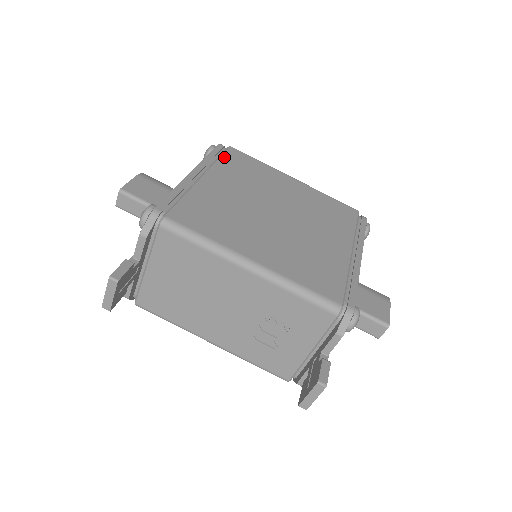
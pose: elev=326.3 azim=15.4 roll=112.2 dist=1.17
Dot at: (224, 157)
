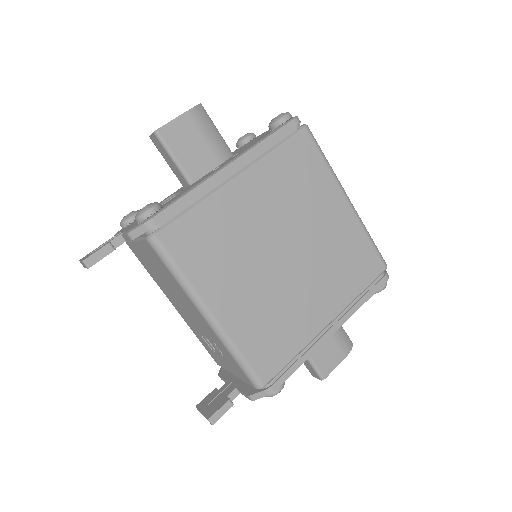
Dot at: (284, 147)
